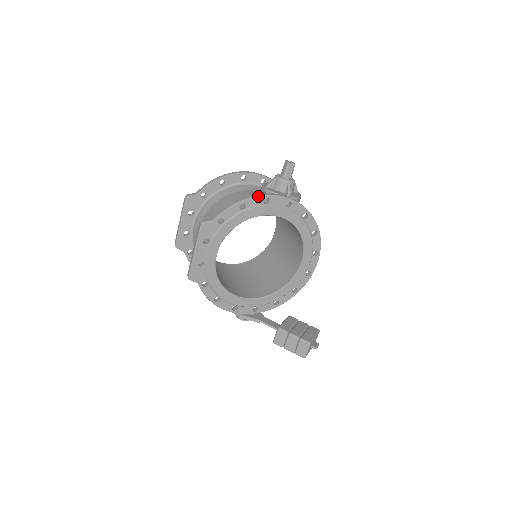
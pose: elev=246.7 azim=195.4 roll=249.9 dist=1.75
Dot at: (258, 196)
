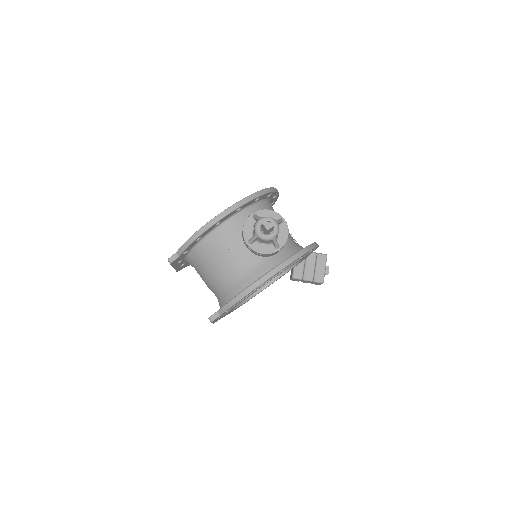
Dot at: (253, 290)
